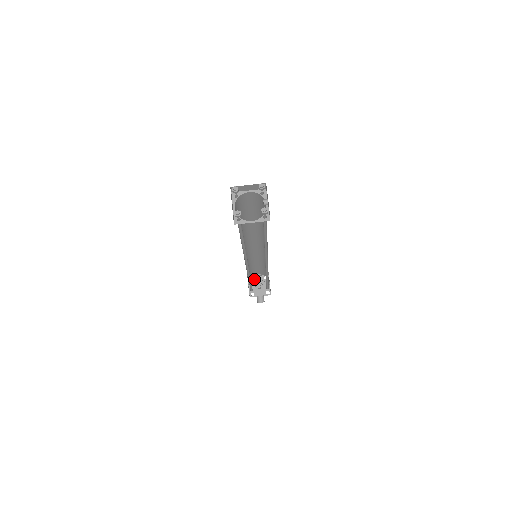
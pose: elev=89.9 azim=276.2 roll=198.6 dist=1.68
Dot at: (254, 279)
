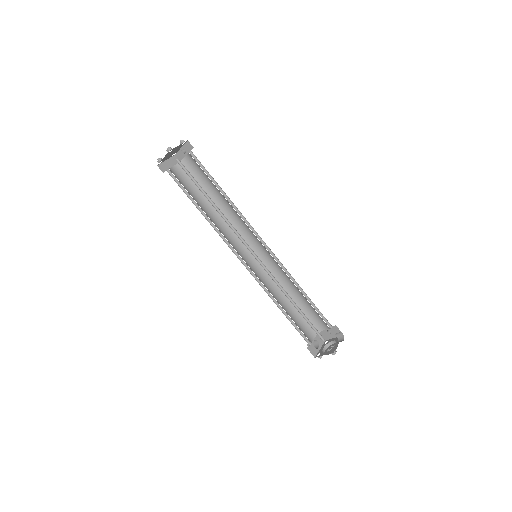
Dot at: (320, 352)
